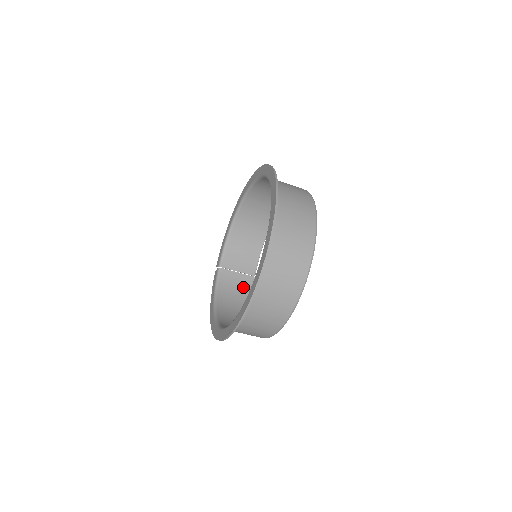
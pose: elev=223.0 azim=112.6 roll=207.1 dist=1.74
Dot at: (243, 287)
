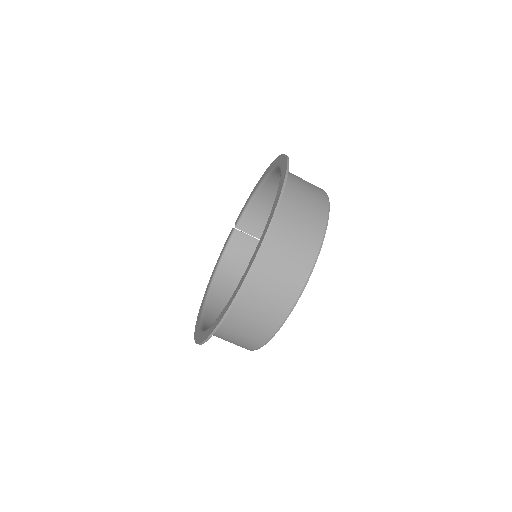
Dot at: occluded
